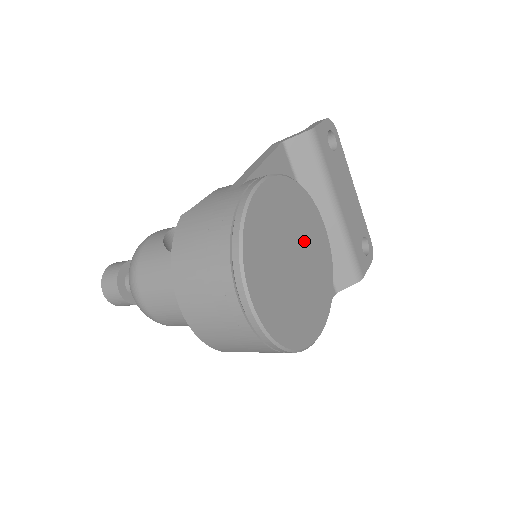
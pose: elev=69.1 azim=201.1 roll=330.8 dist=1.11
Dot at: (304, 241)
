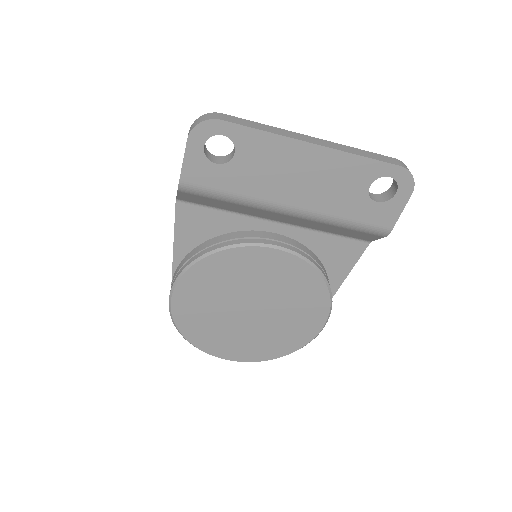
Dot at: (252, 288)
